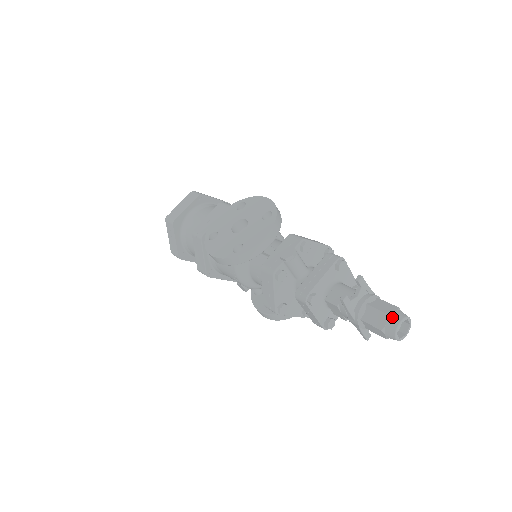
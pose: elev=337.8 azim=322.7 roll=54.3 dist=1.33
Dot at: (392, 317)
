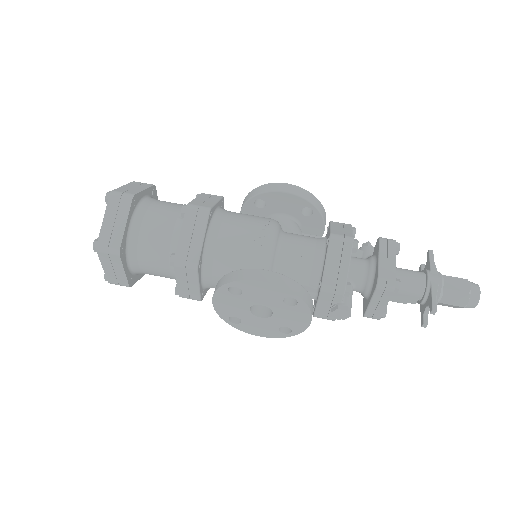
Dot at: (468, 306)
